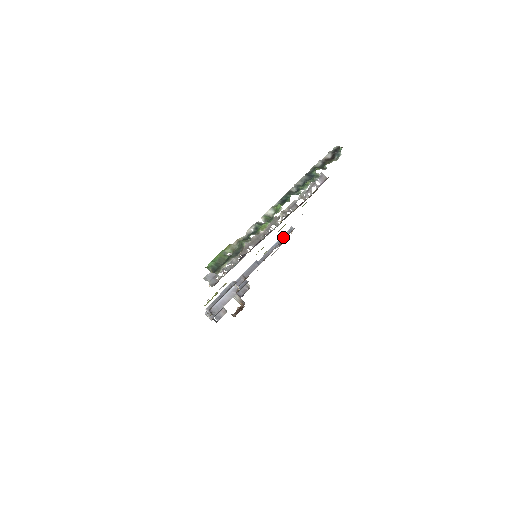
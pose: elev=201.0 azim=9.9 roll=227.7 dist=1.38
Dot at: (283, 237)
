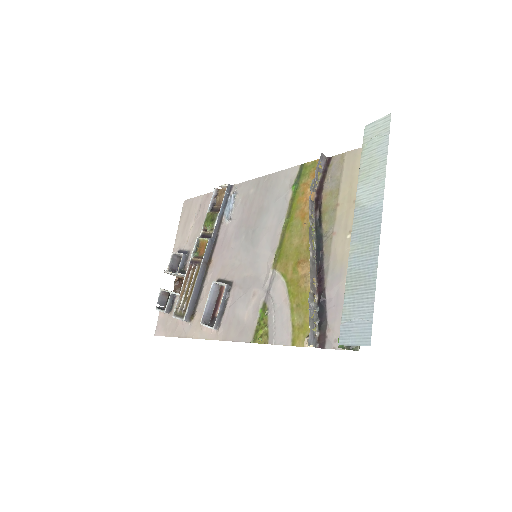
Dot at: (231, 203)
